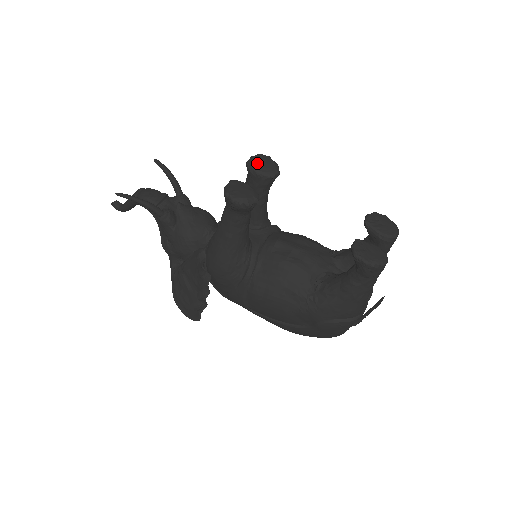
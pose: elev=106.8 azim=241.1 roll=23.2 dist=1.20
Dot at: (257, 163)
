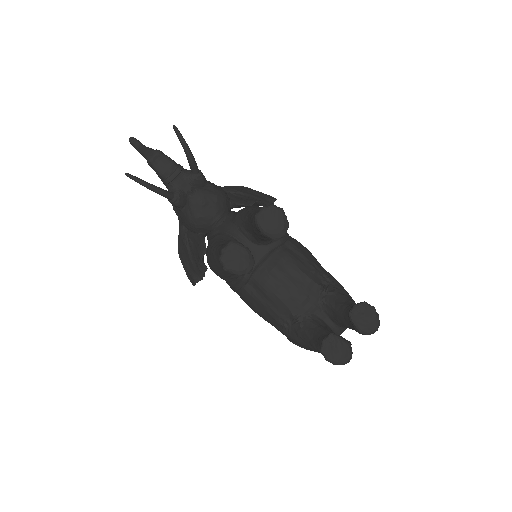
Dot at: (265, 220)
